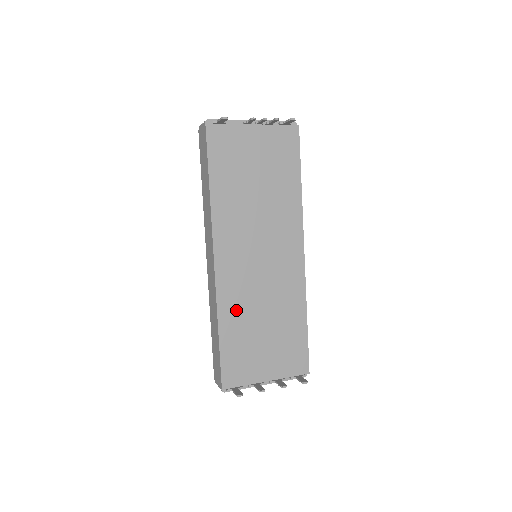
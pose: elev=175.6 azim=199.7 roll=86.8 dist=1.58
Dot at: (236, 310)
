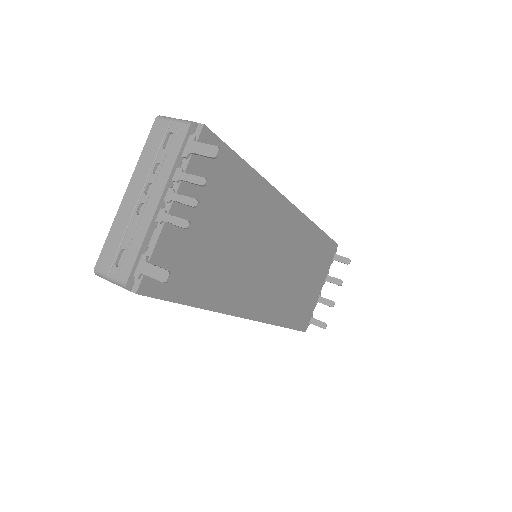
Dot at: (283, 305)
